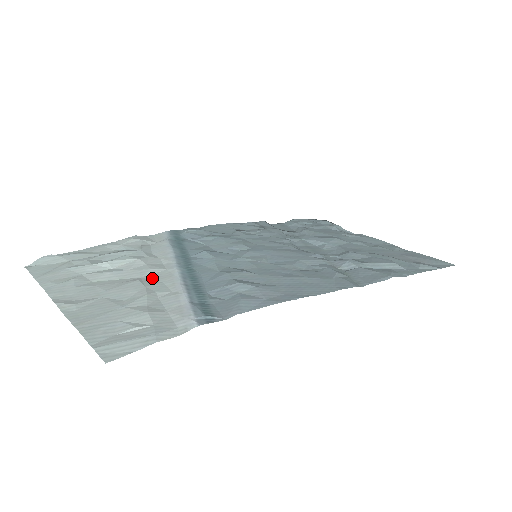
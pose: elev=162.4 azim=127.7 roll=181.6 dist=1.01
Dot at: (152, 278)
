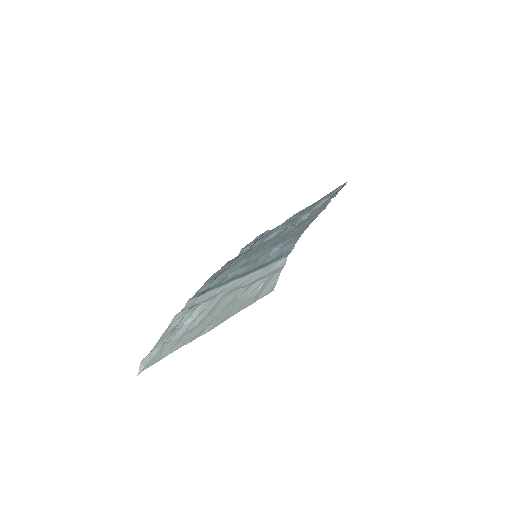
Dot at: (226, 294)
